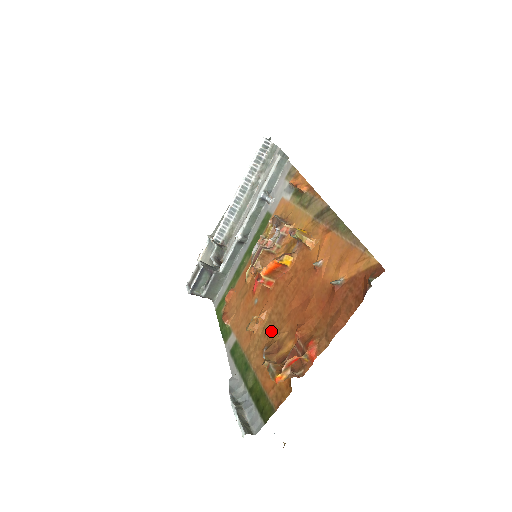
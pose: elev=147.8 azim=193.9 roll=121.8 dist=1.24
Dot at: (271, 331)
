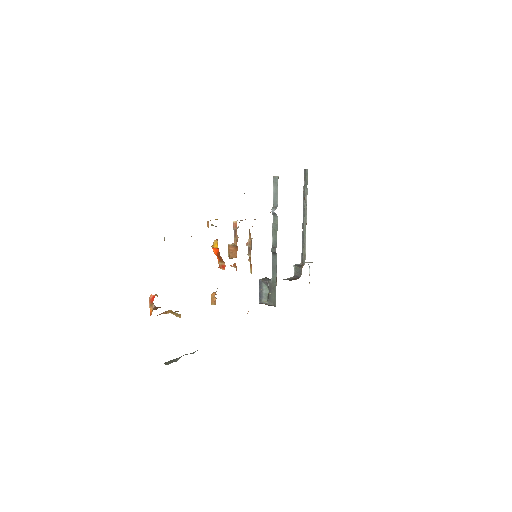
Dot at: occluded
